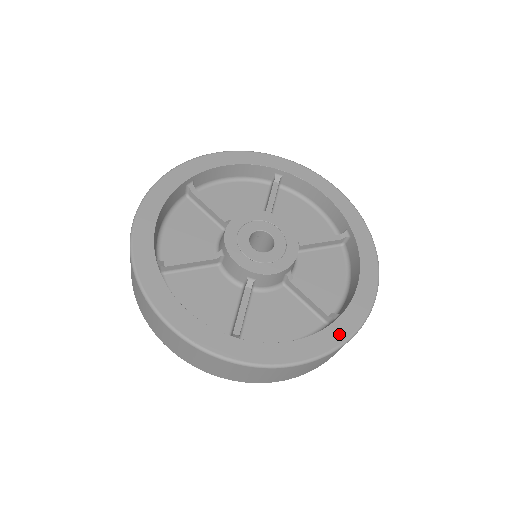
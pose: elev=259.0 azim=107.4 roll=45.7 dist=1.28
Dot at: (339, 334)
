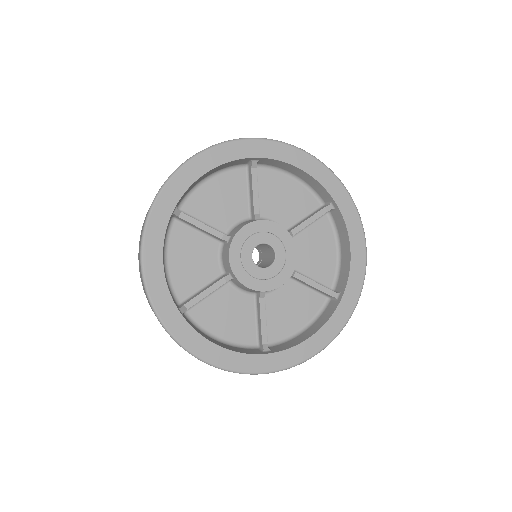
Dot at: (254, 365)
